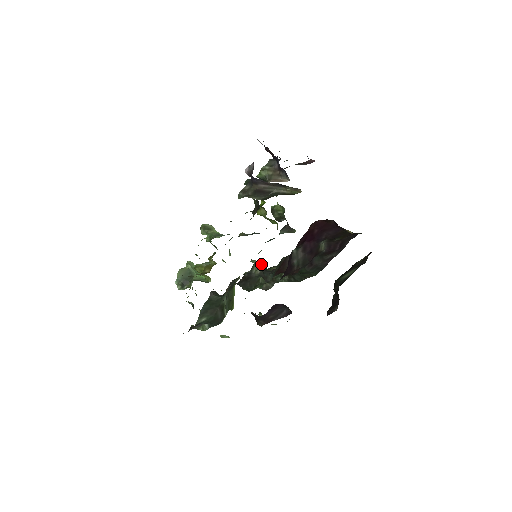
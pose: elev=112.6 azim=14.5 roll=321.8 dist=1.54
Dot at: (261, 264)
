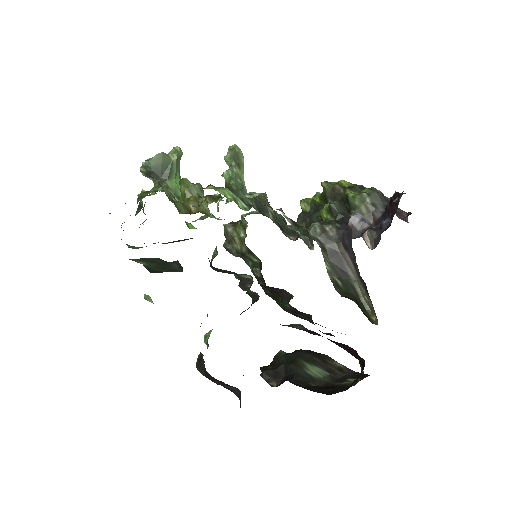
Dot at: occluded
